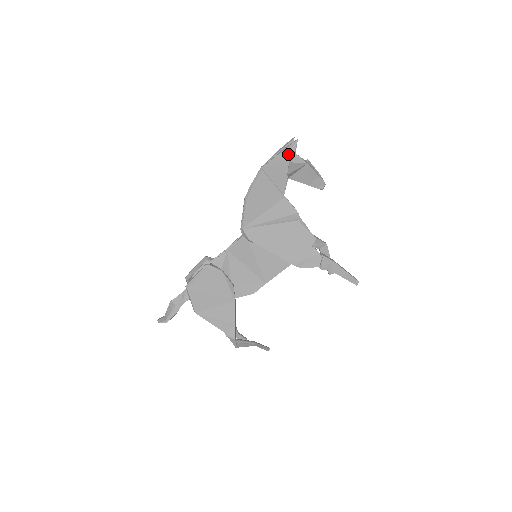
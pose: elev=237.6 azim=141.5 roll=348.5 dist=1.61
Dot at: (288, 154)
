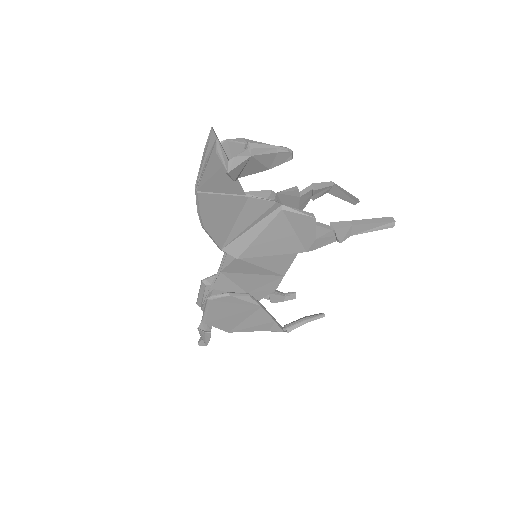
Dot at: (217, 160)
